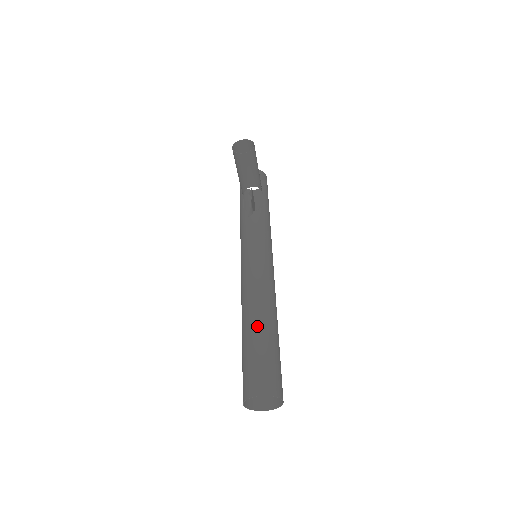
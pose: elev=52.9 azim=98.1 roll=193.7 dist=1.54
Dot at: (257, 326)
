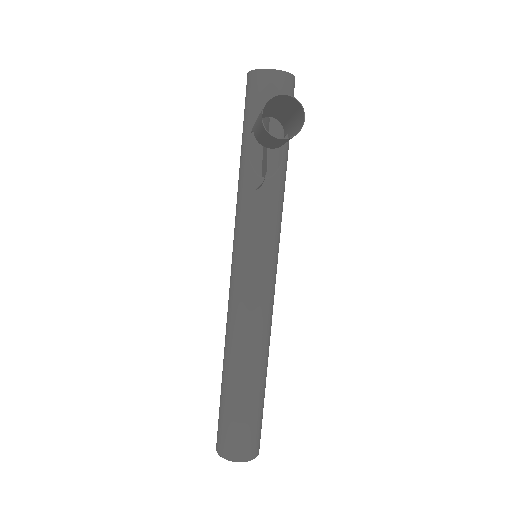
Dot at: (245, 380)
